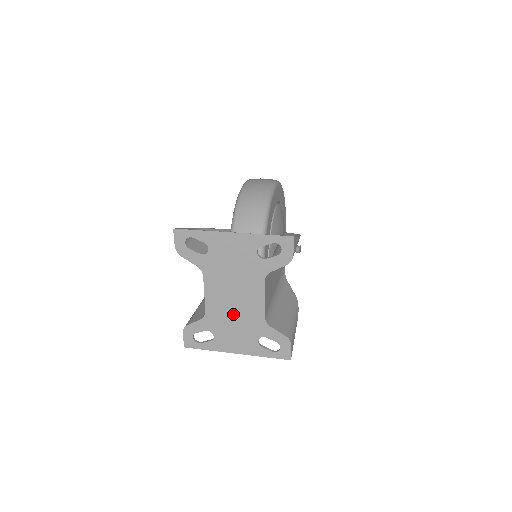
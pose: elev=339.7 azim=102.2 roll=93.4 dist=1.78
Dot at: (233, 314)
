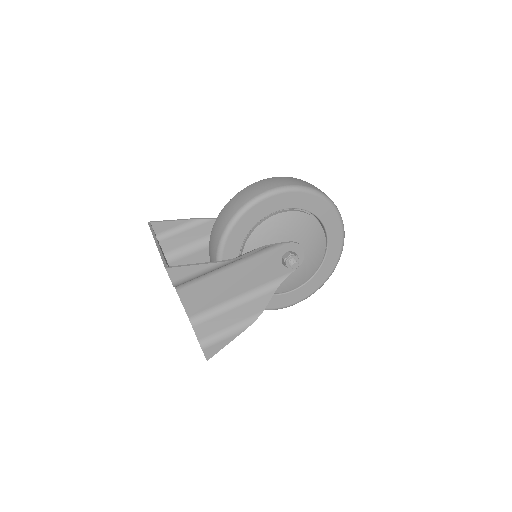
Dot at: occluded
